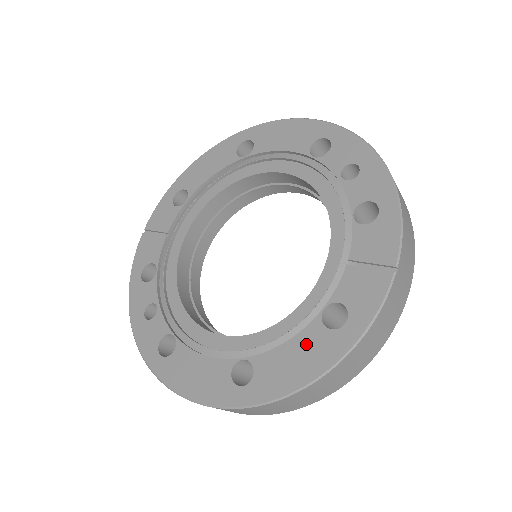
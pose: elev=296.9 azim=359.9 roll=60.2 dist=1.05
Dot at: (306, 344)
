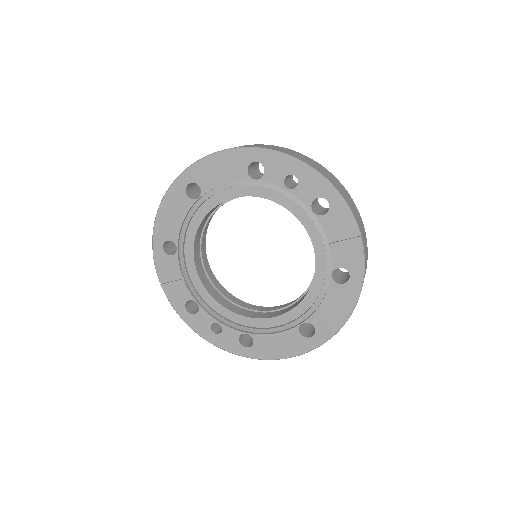
Dot at: (334, 298)
